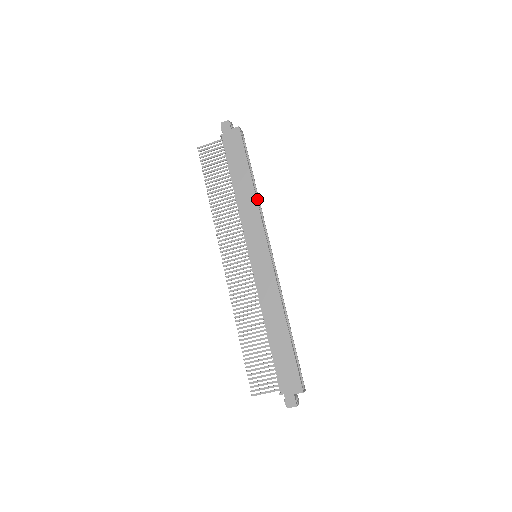
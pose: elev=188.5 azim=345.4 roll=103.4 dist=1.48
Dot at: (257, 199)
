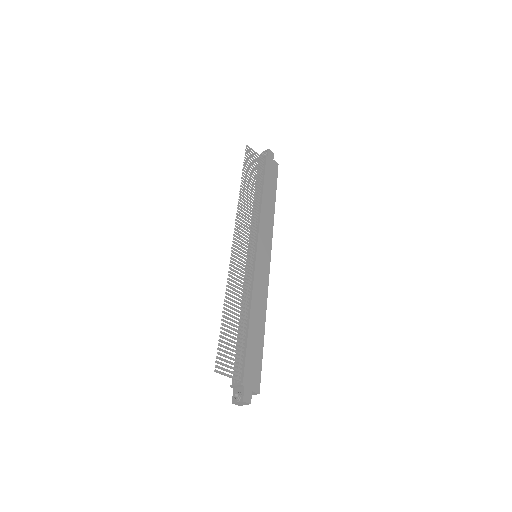
Dot at: occluded
